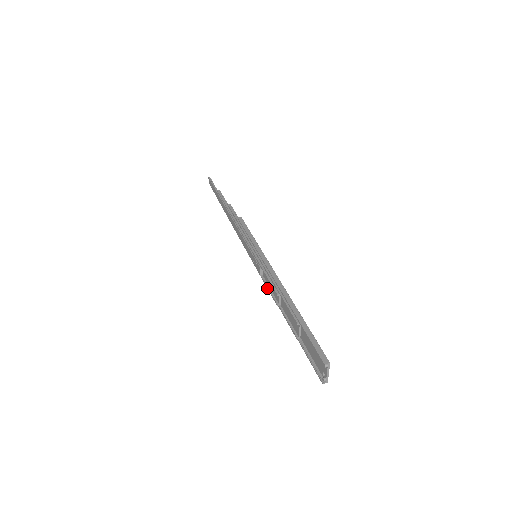
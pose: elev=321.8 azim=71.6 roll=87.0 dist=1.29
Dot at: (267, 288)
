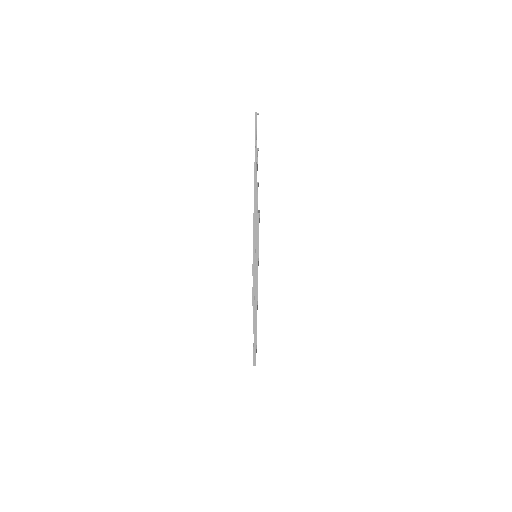
Dot at: occluded
